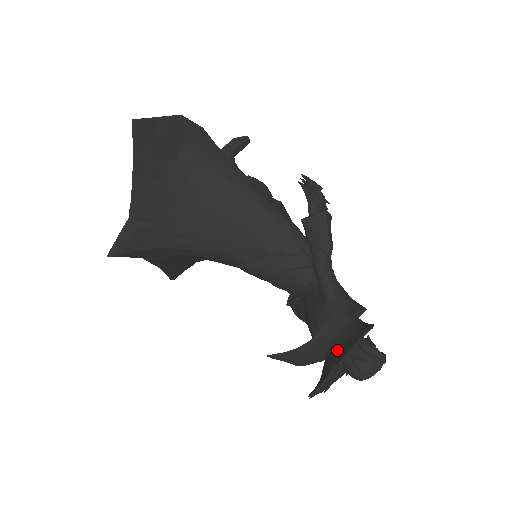
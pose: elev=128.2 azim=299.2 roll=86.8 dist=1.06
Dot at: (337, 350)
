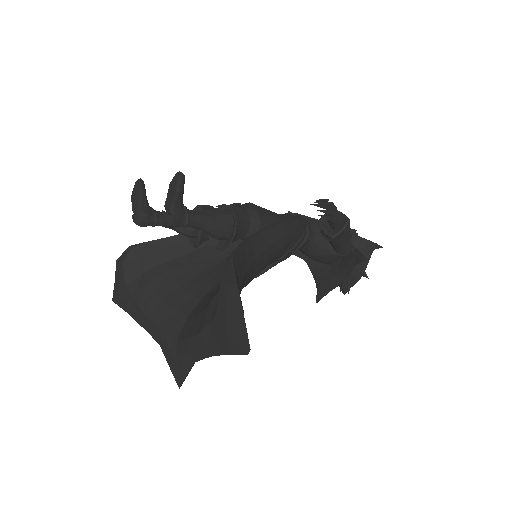
Dot at: occluded
